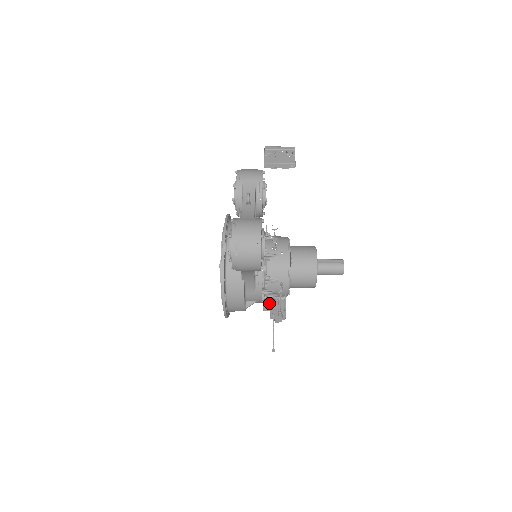
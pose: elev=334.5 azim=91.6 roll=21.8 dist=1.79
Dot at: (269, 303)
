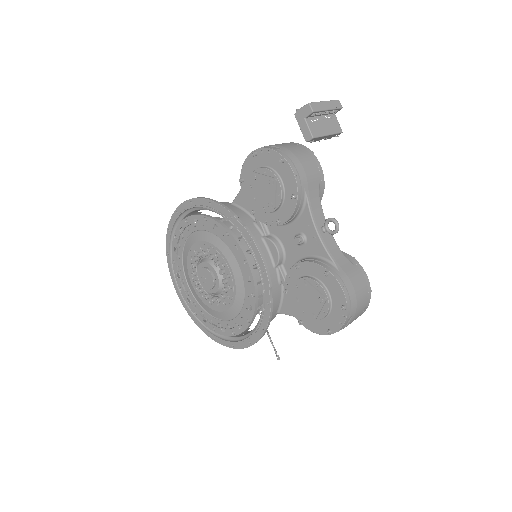
Dot at: occluded
